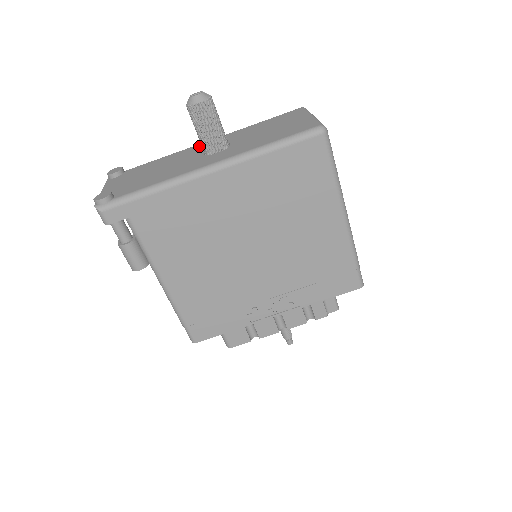
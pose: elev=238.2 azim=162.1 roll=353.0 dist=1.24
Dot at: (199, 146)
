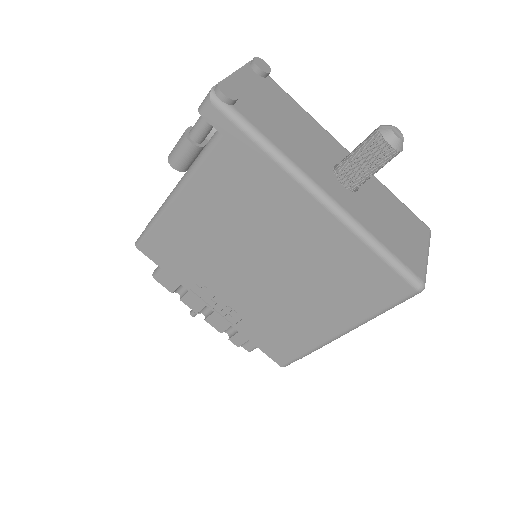
Dot at: (339, 147)
